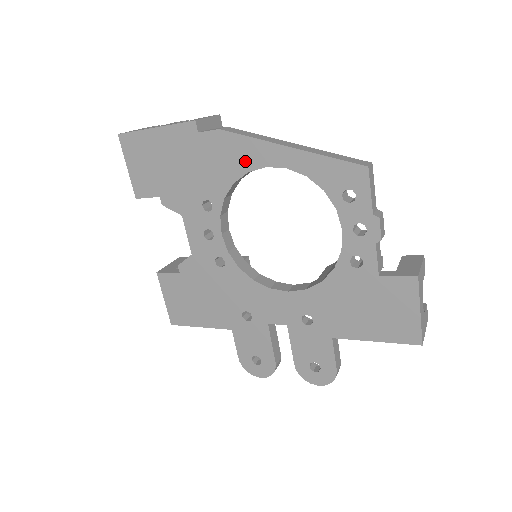
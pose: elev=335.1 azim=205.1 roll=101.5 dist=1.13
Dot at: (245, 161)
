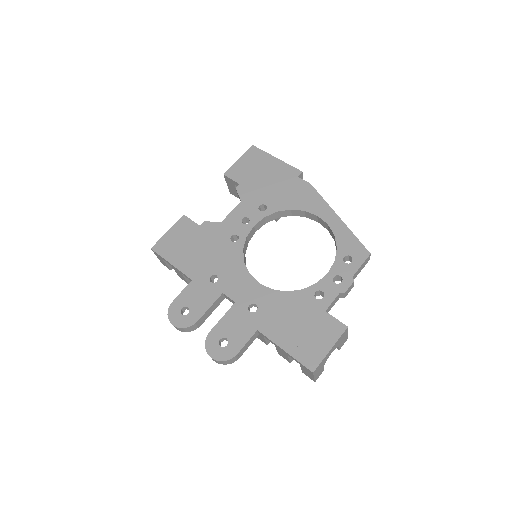
Dot at: (309, 205)
